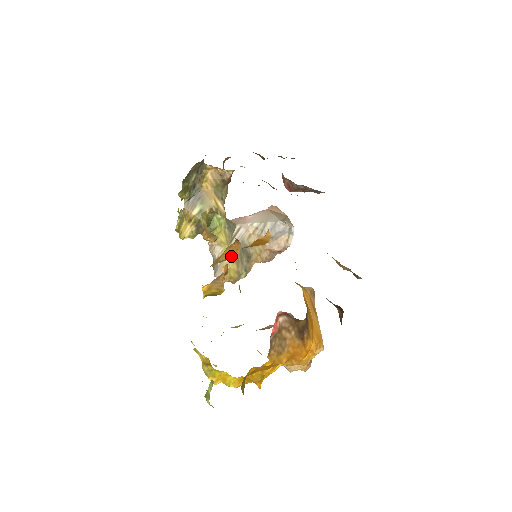
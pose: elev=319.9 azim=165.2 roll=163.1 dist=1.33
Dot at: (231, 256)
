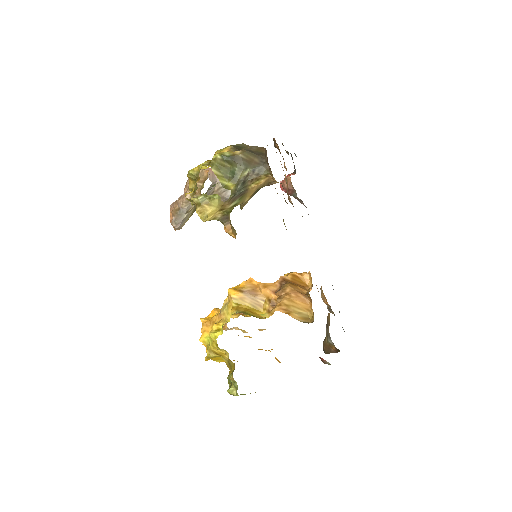
Dot at: (304, 311)
